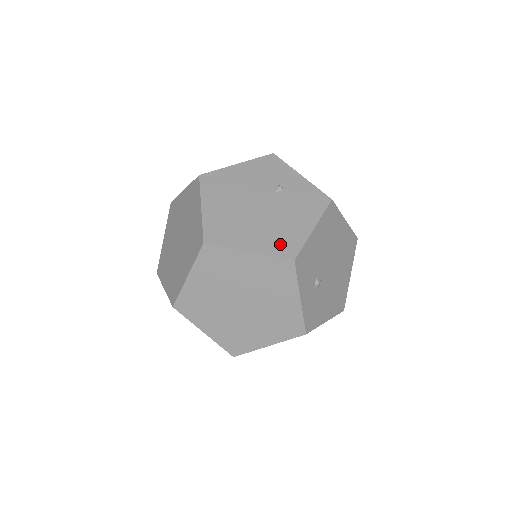
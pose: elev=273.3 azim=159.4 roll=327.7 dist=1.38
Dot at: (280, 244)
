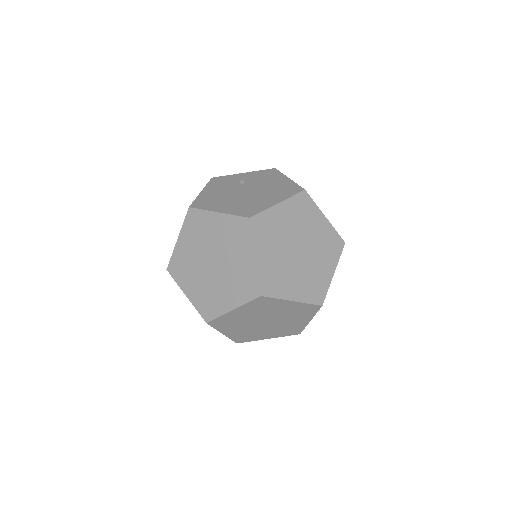
Dot at: (286, 191)
